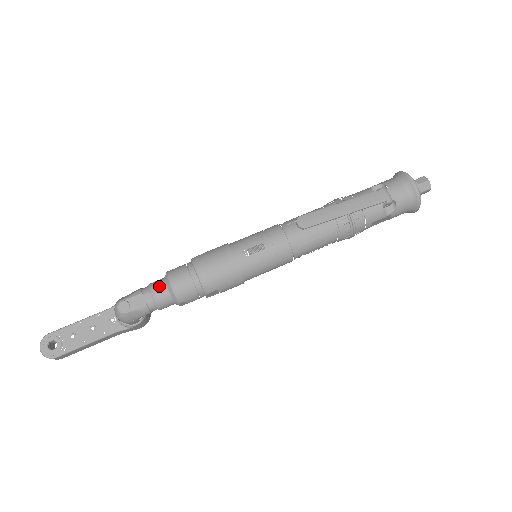
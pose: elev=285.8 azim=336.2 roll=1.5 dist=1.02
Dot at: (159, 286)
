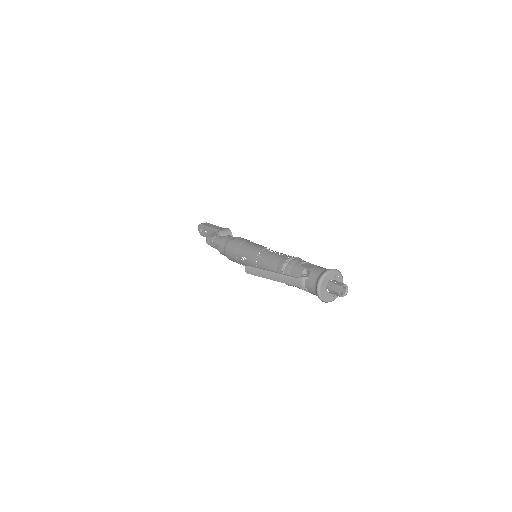
Dot at: (216, 243)
